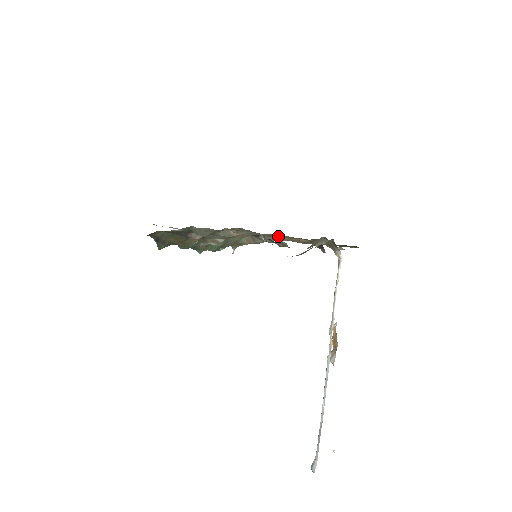
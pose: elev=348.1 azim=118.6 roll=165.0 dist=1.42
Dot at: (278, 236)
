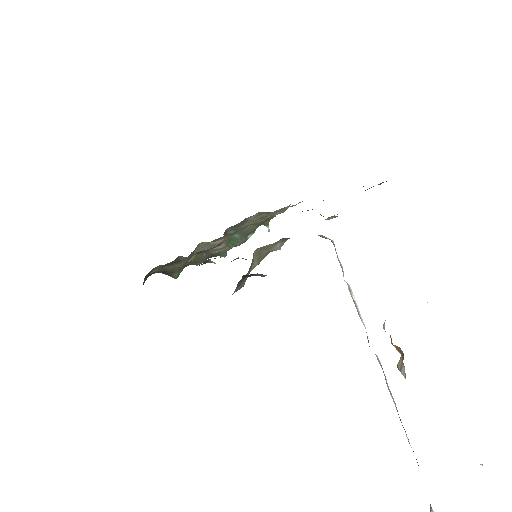
Dot at: occluded
